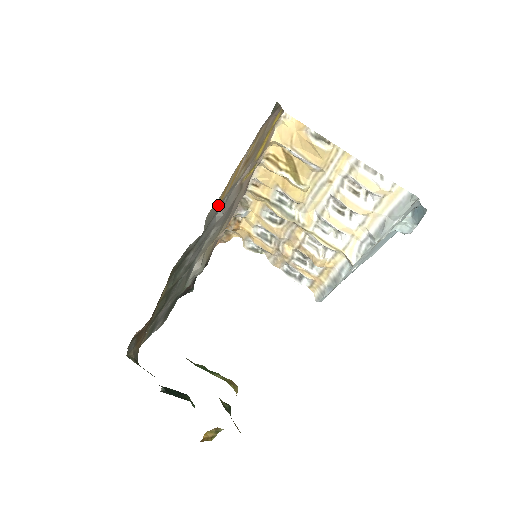
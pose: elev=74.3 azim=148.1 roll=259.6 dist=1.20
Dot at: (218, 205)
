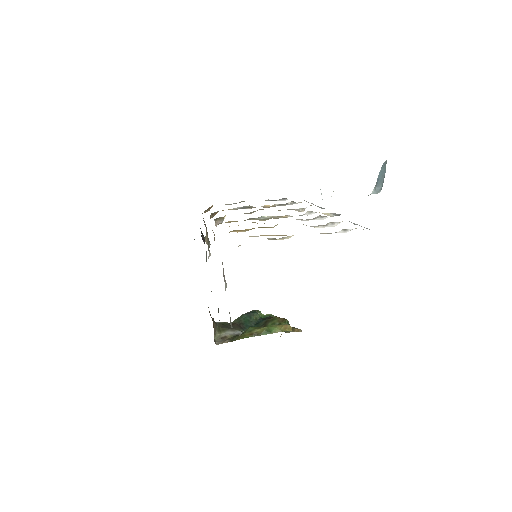
Dot at: occluded
